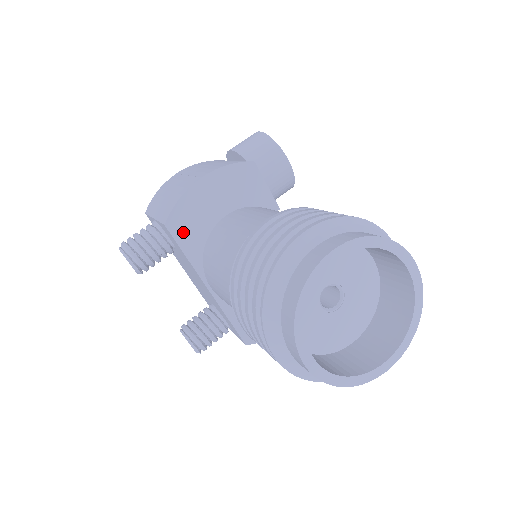
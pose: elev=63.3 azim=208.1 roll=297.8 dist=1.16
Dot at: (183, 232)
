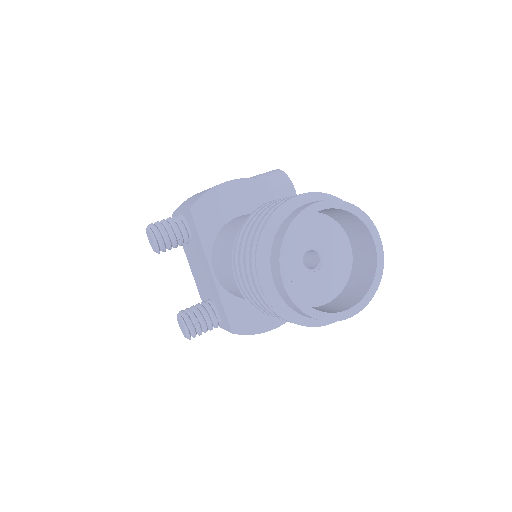
Dot at: (202, 219)
